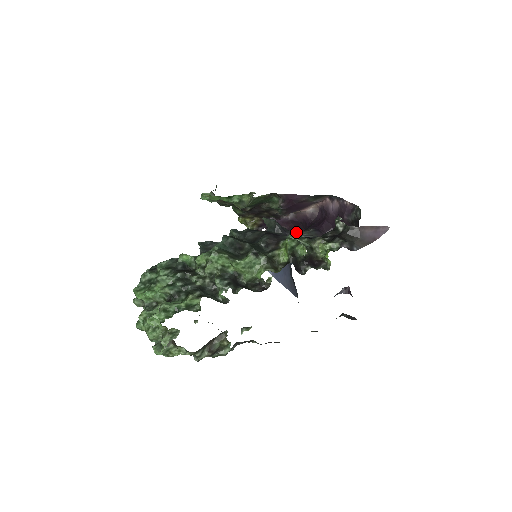
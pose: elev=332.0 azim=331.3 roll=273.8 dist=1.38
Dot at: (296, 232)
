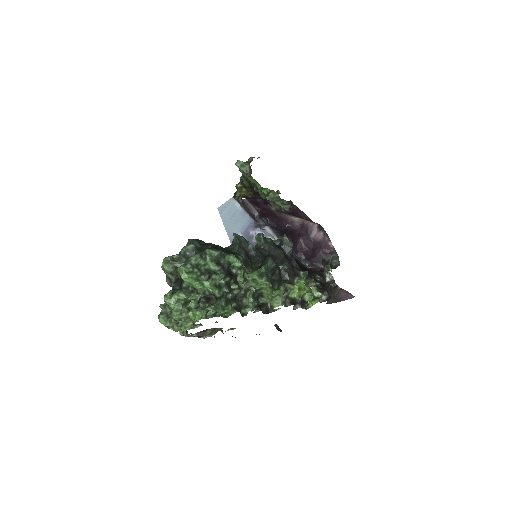
Dot at: (307, 272)
